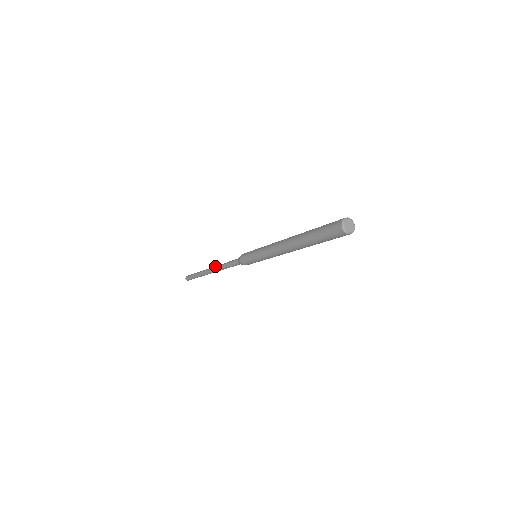
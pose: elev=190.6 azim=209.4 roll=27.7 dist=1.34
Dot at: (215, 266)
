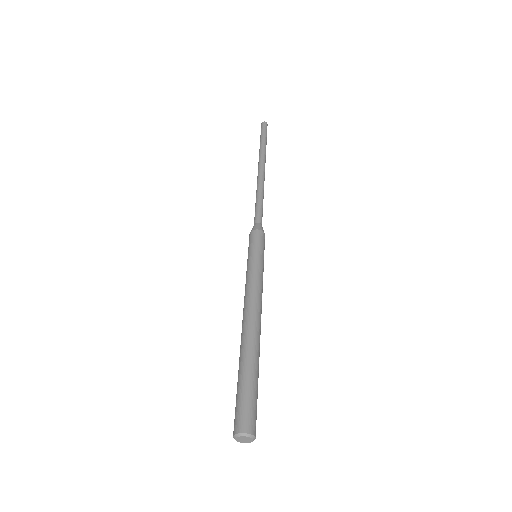
Dot at: occluded
